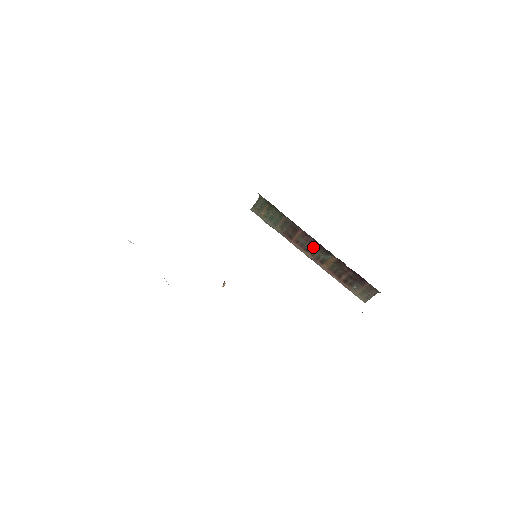
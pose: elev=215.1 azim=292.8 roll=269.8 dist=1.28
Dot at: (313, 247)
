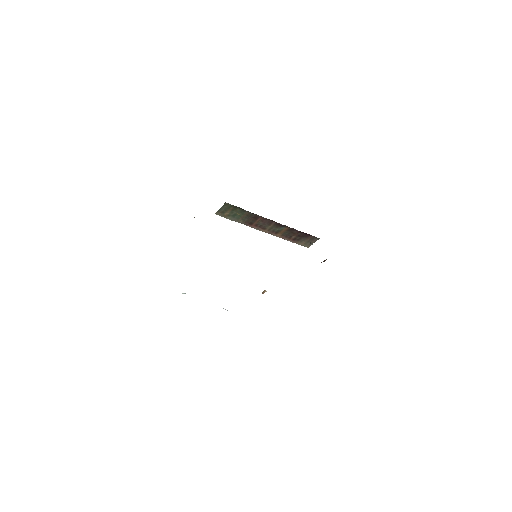
Dot at: (270, 225)
